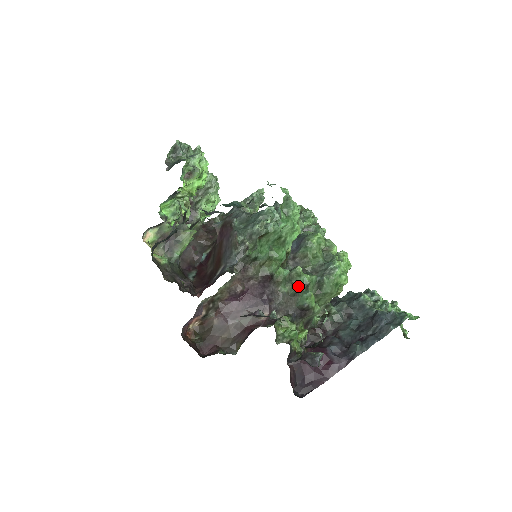
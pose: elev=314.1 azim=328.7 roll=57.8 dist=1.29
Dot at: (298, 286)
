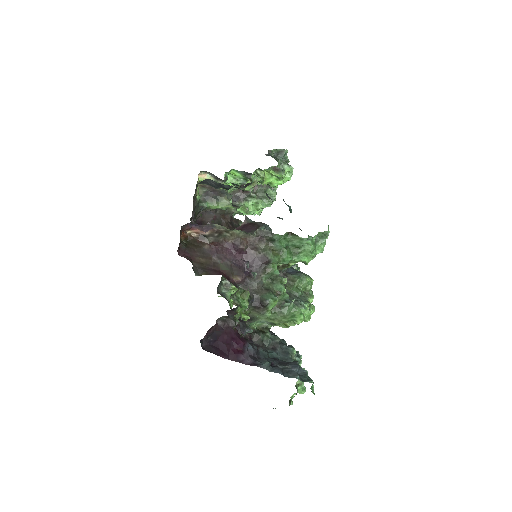
Dot at: (274, 287)
